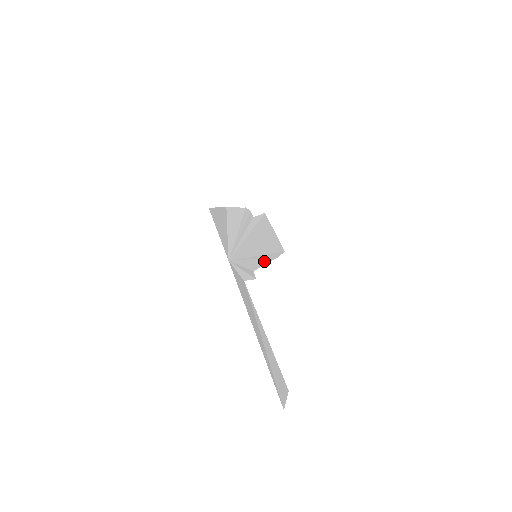
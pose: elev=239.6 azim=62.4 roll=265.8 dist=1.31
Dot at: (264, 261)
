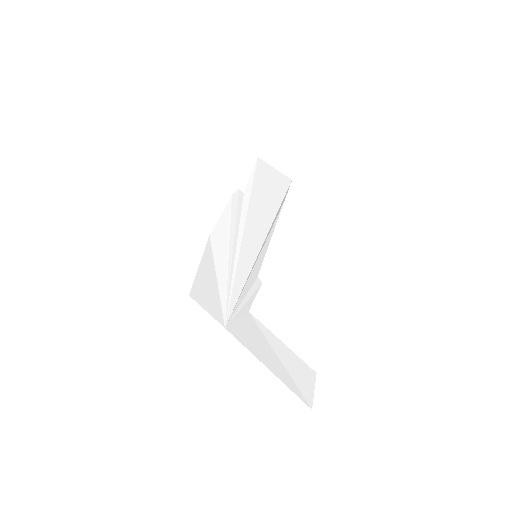
Dot at: (268, 240)
